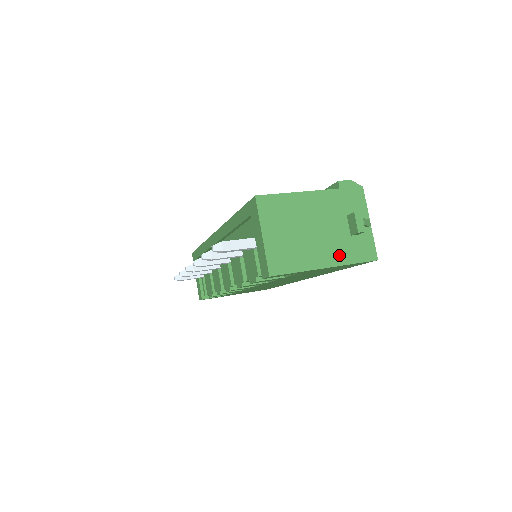
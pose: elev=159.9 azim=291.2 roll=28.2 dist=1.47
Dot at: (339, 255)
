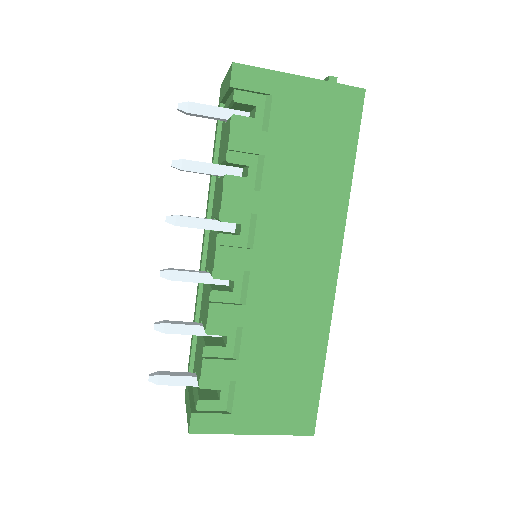
Dot at: occluded
